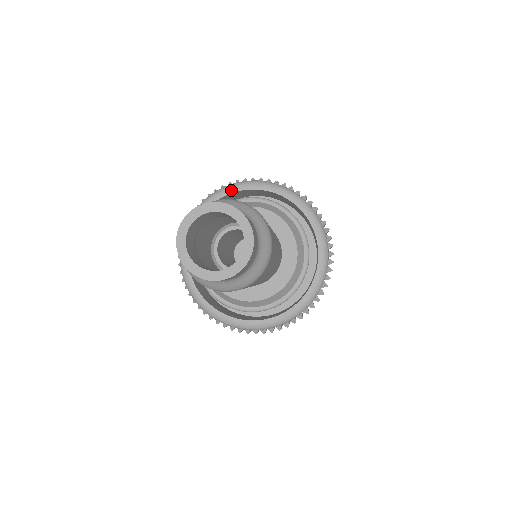
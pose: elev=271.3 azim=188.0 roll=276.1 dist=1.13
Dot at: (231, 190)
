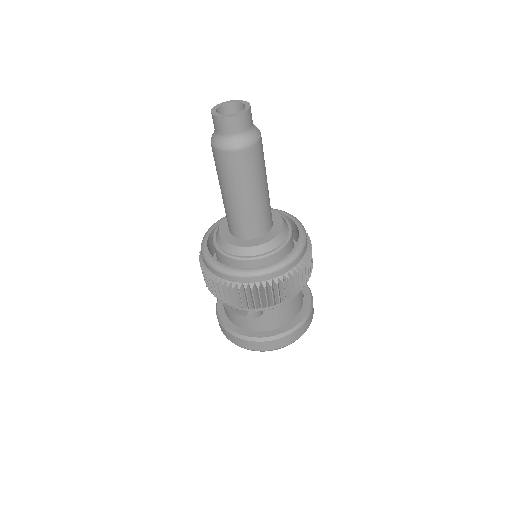
Dot at: (212, 227)
